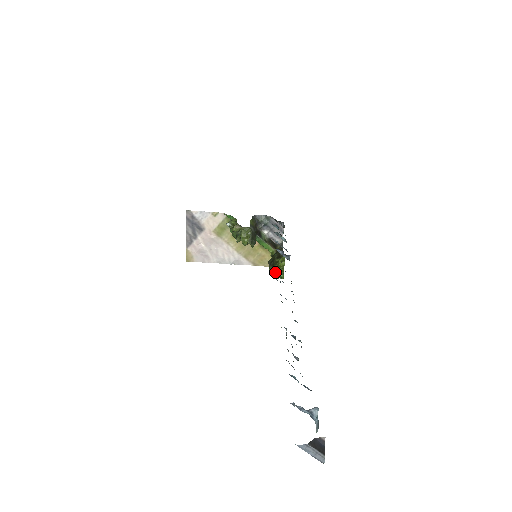
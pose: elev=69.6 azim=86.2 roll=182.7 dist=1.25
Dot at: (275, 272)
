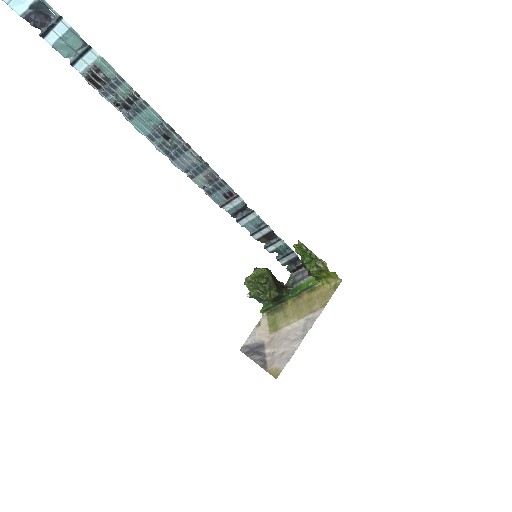
Dot at: (304, 259)
